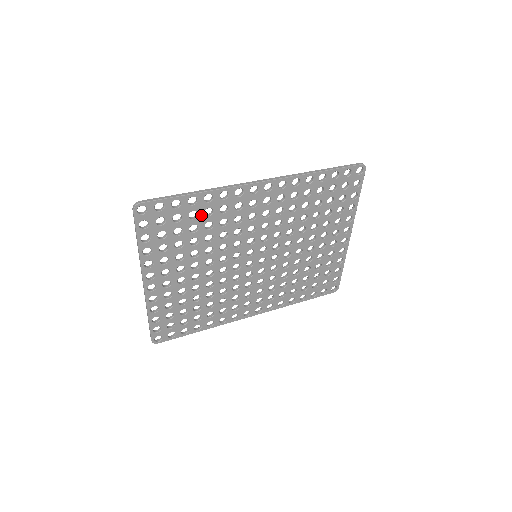
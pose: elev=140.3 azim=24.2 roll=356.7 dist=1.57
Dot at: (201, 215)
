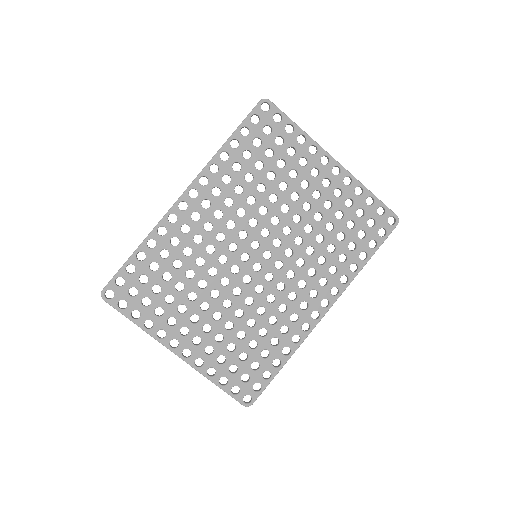
Dot at: (161, 261)
